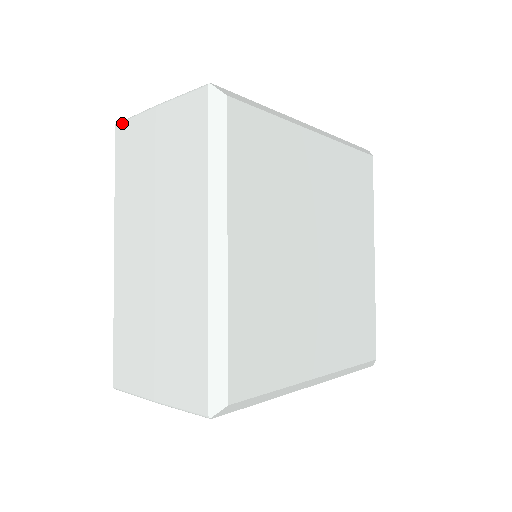
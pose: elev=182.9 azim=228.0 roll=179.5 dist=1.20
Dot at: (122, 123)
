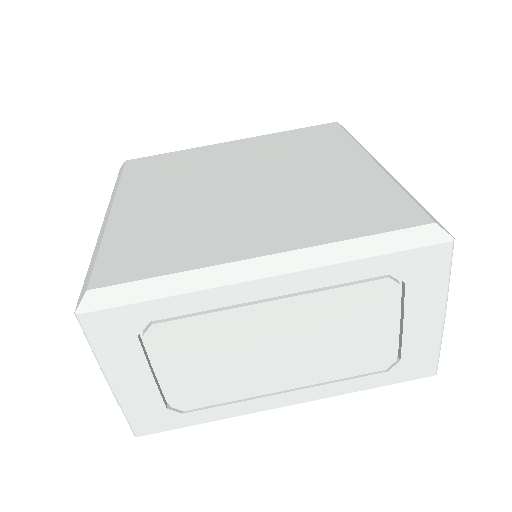
Dot at: occluded
